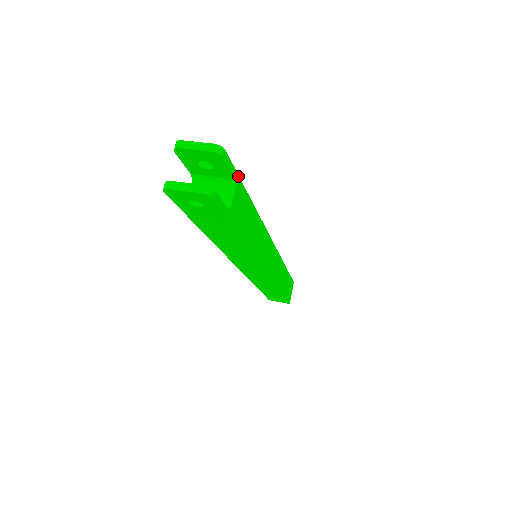
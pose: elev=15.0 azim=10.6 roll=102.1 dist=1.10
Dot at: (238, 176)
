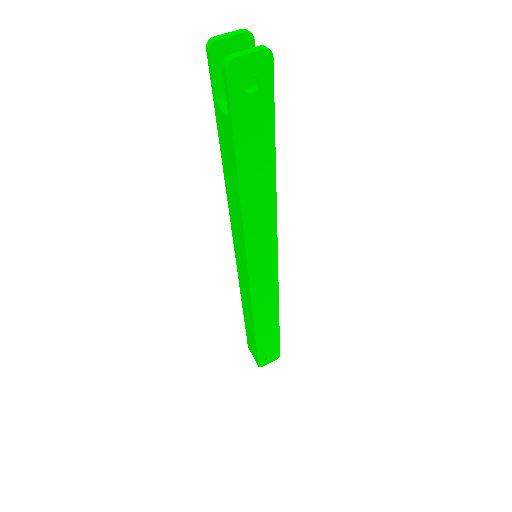
Dot at: occluded
